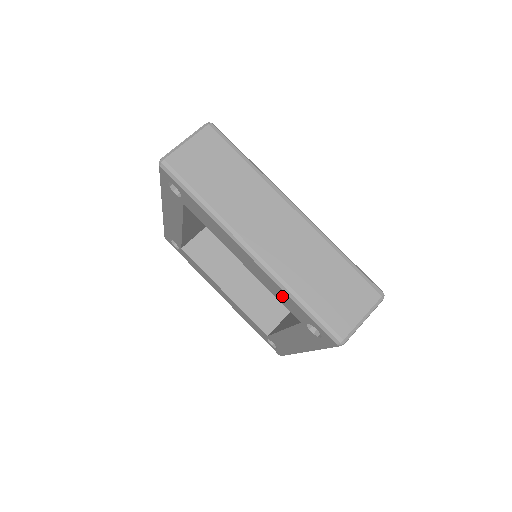
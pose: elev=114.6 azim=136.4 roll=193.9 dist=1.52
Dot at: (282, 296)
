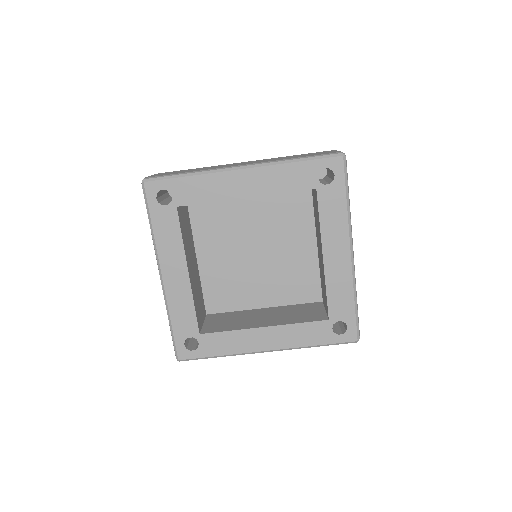
Dot at: (287, 177)
